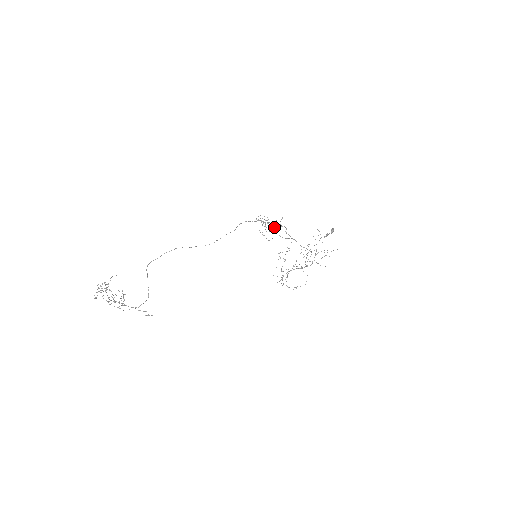
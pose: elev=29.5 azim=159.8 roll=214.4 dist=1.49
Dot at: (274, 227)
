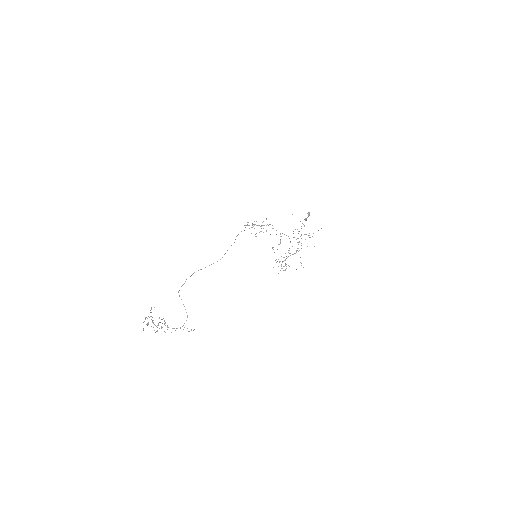
Dot at: occluded
